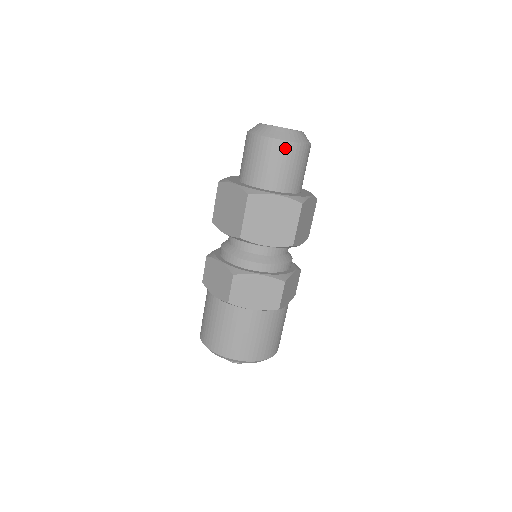
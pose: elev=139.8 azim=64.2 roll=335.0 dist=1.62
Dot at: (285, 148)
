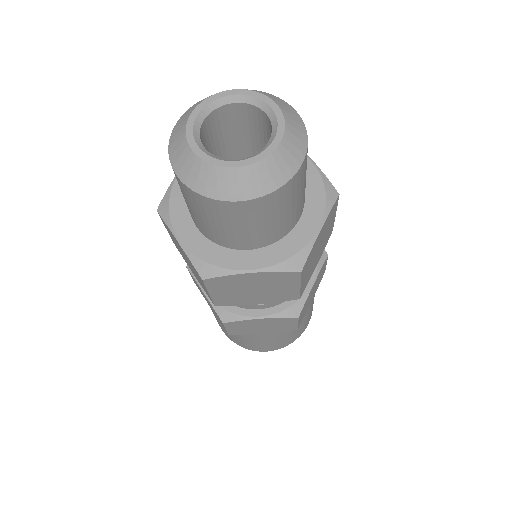
Dot at: (246, 208)
